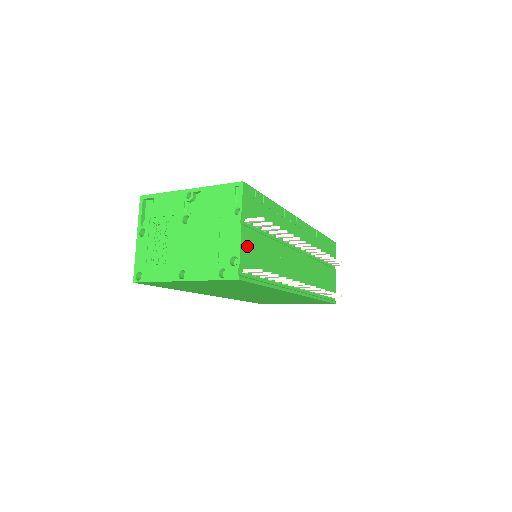
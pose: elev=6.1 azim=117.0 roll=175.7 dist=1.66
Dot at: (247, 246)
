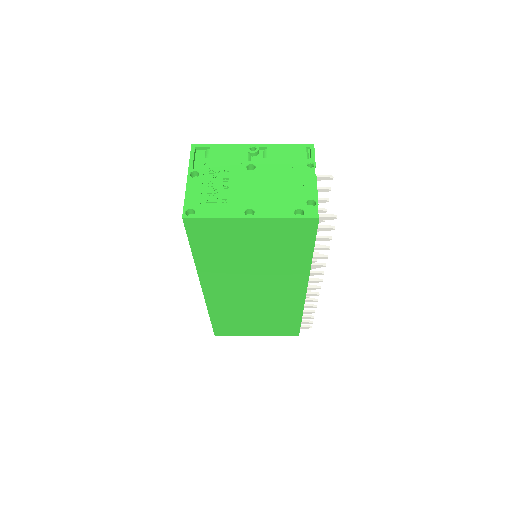
Dot at: occluded
